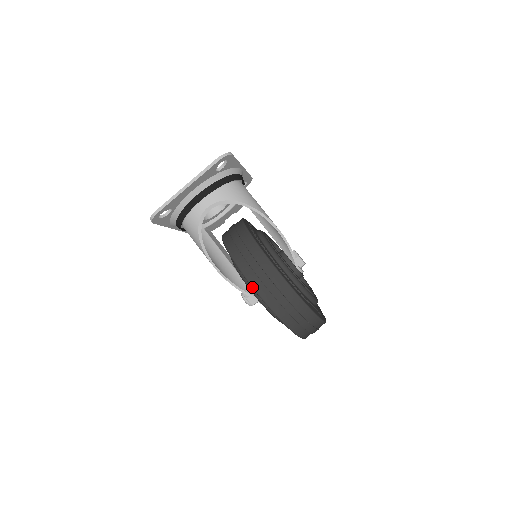
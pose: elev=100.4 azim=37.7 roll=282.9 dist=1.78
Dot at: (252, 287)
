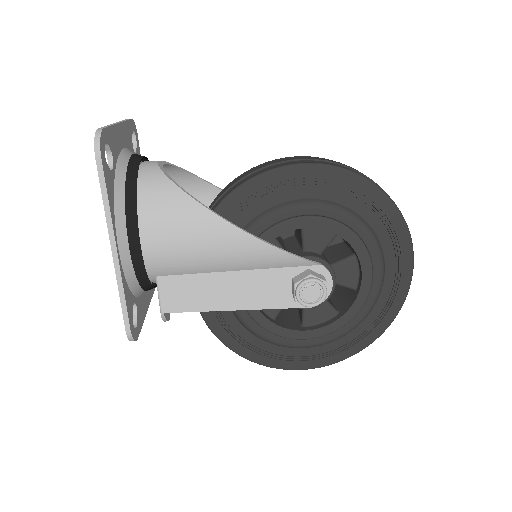
Dot at: (303, 164)
